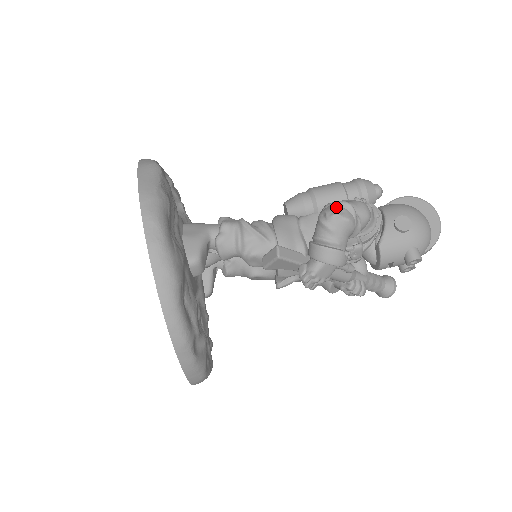
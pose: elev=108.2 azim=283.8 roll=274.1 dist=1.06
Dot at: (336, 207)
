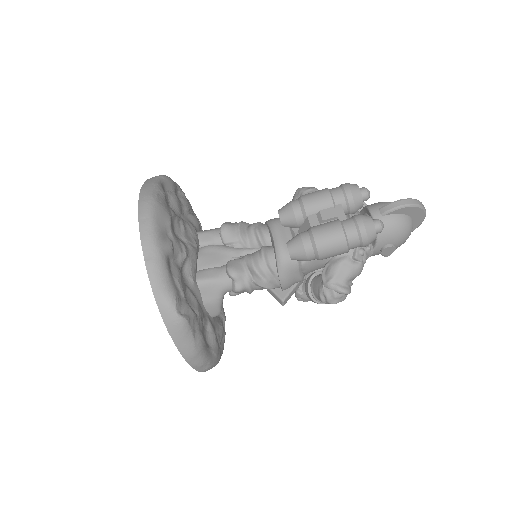
Dot at: (336, 298)
